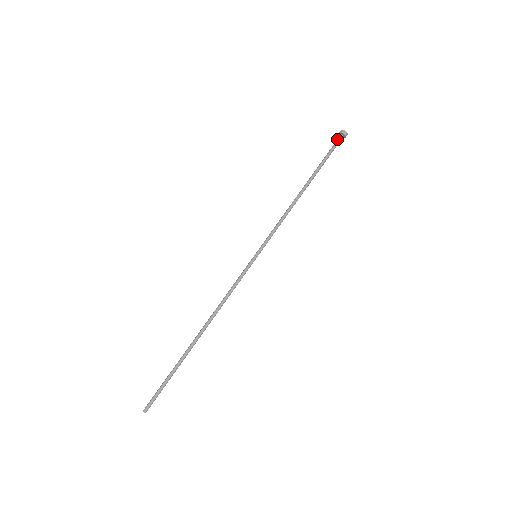
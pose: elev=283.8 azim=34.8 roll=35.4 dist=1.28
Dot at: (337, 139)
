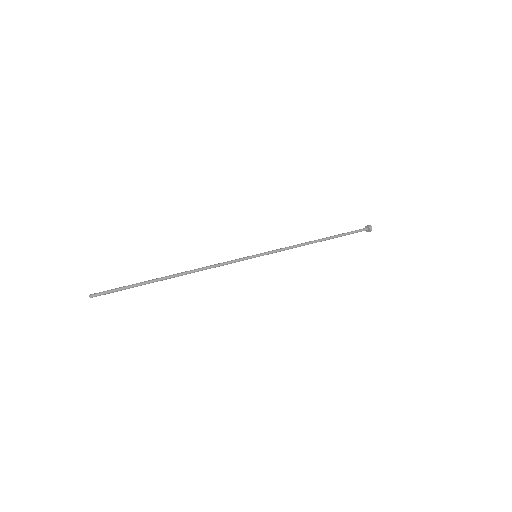
Dot at: (362, 229)
